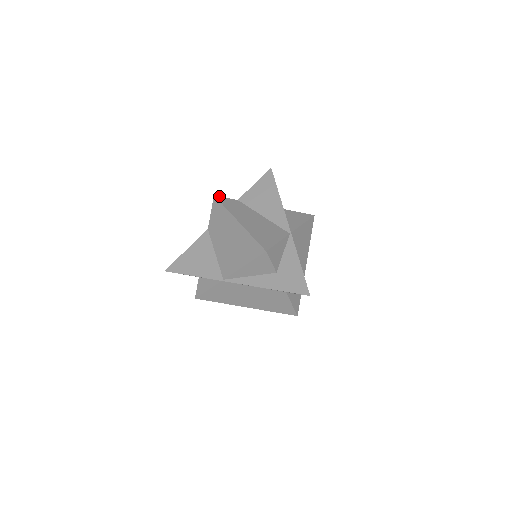
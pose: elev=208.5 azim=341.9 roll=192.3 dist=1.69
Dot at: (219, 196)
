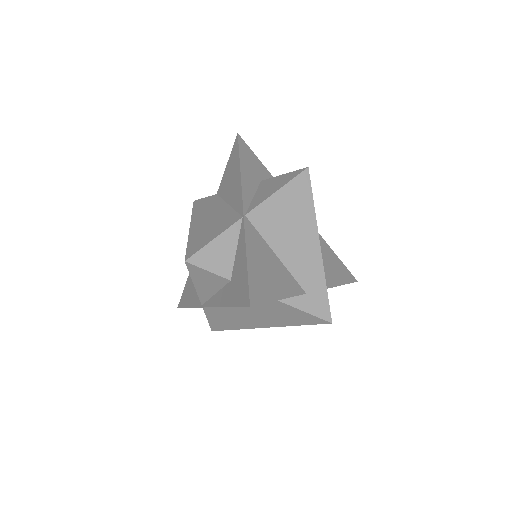
Dot at: (198, 199)
